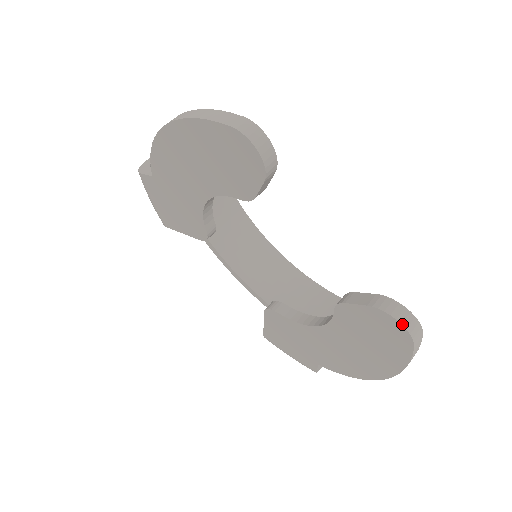
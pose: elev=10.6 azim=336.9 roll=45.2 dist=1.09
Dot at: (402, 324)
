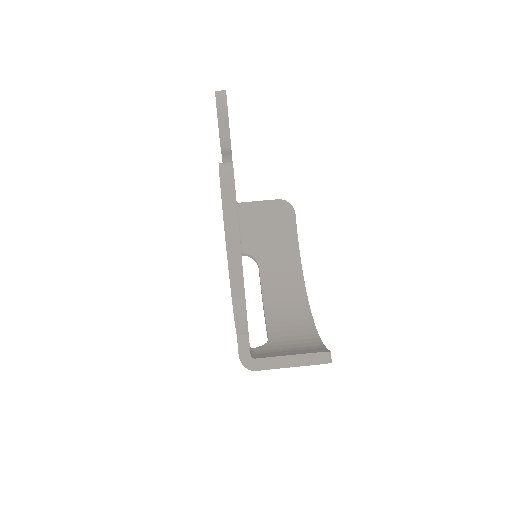
Dot at: (219, 164)
